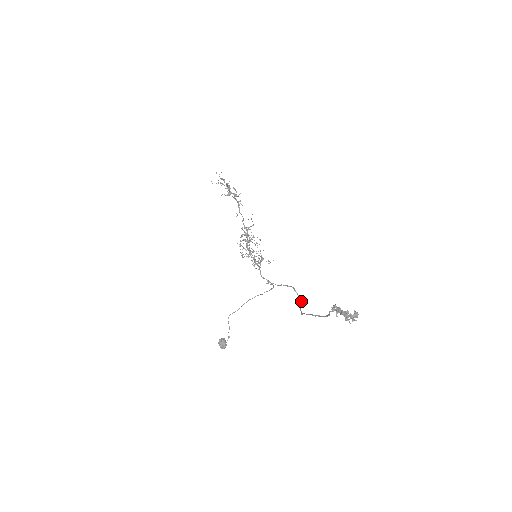
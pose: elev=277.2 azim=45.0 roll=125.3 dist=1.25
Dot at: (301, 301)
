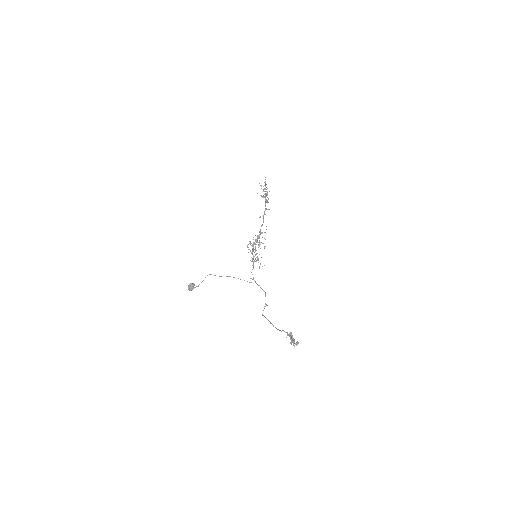
Dot at: (266, 305)
